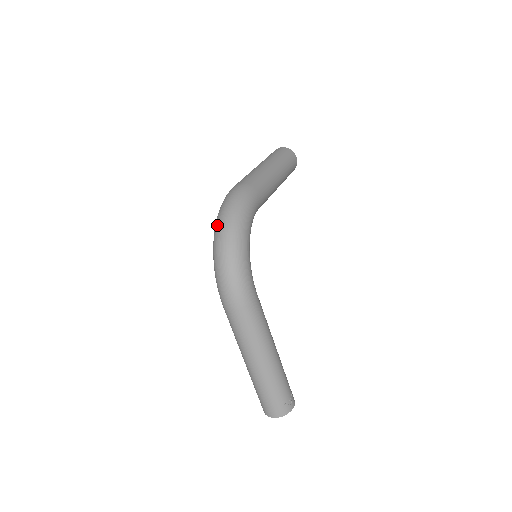
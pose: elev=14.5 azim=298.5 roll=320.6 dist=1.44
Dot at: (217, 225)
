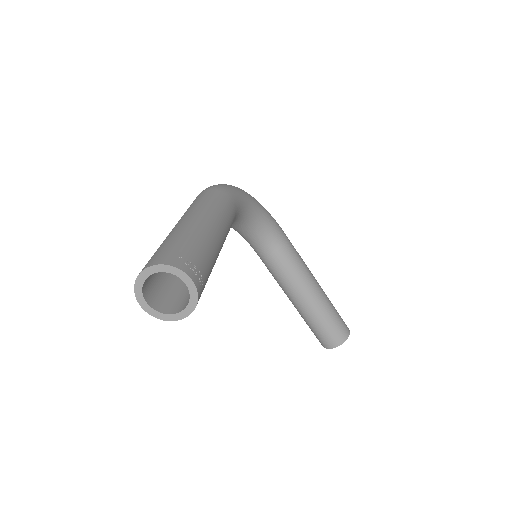
Dot at: occluded
